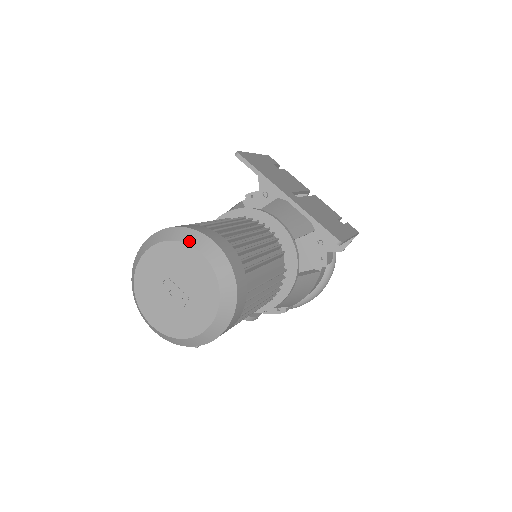
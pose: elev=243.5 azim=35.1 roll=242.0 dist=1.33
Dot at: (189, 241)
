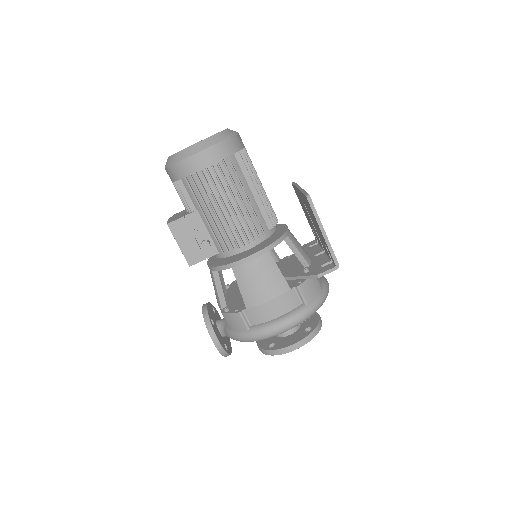
Dot at: occluded
